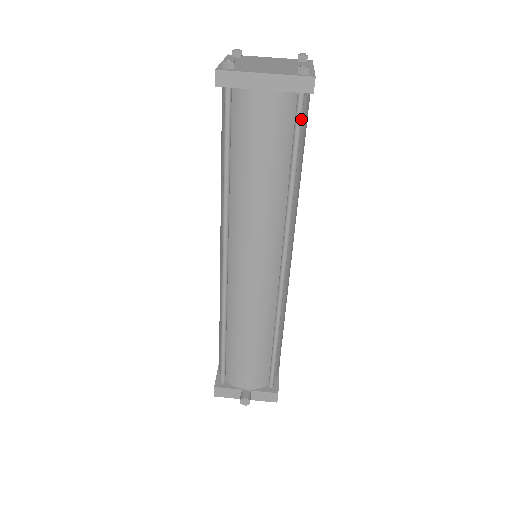
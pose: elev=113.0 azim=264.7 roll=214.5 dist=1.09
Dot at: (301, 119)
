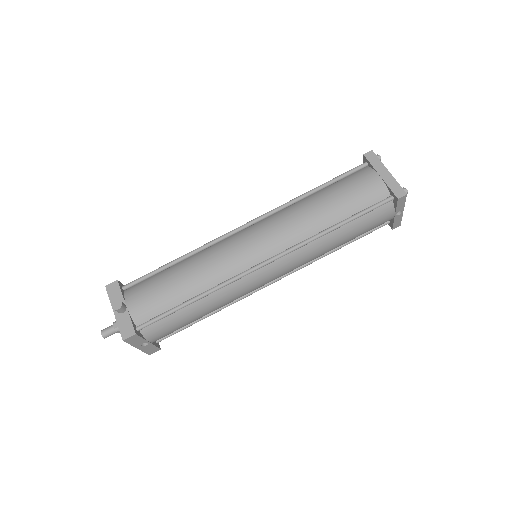
Dot at: (378, 206)
